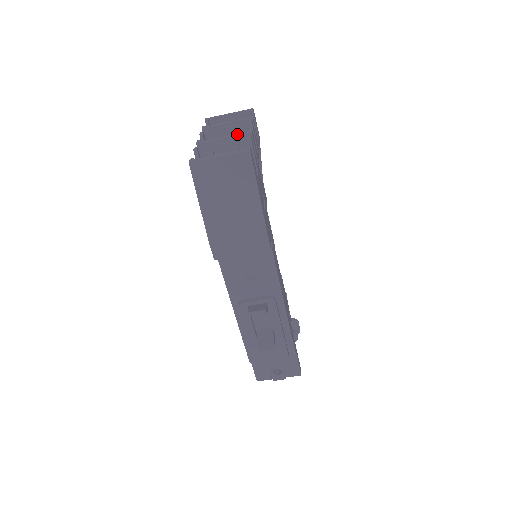
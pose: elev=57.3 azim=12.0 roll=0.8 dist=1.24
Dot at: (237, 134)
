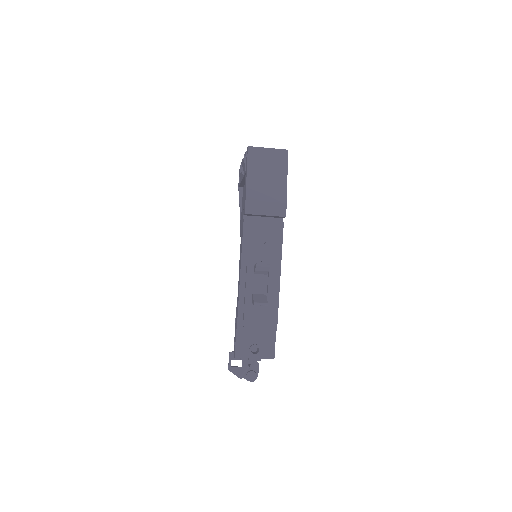
Dot at: occluded
